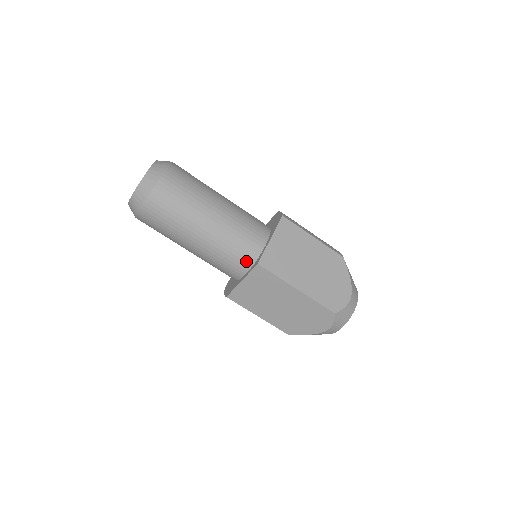
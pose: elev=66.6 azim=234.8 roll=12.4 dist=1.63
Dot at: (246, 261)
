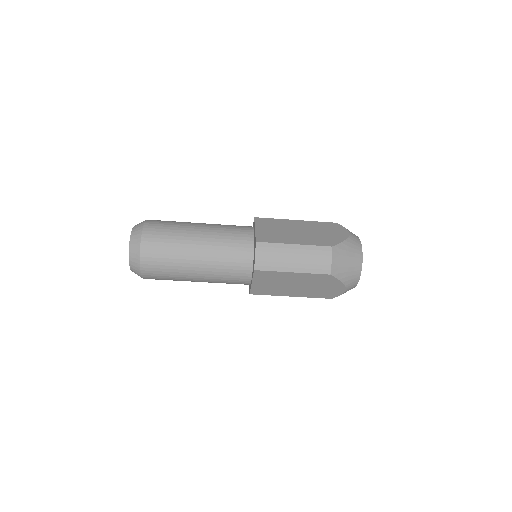
Dot at: occluded
